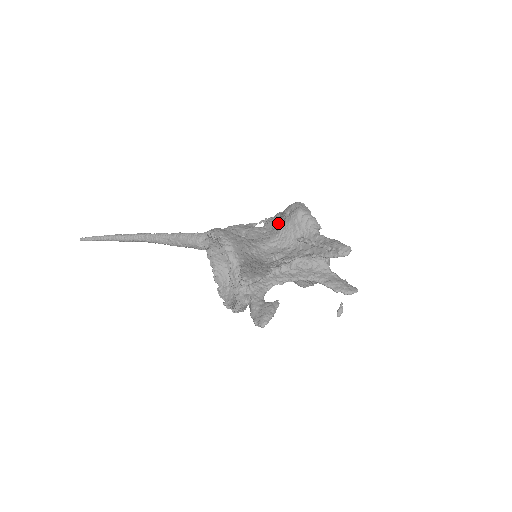
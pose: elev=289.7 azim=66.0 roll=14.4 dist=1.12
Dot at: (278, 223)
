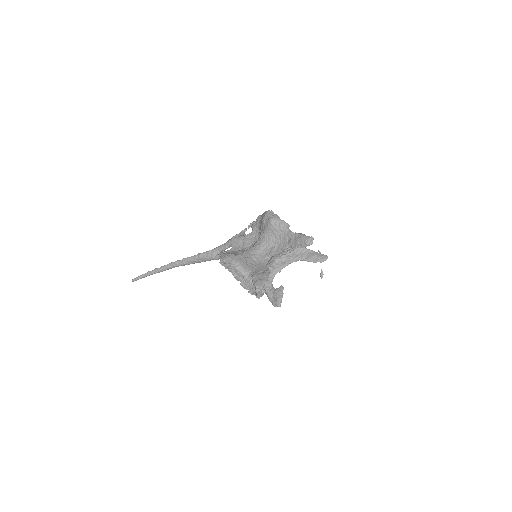
Dot at: (261, 230)
